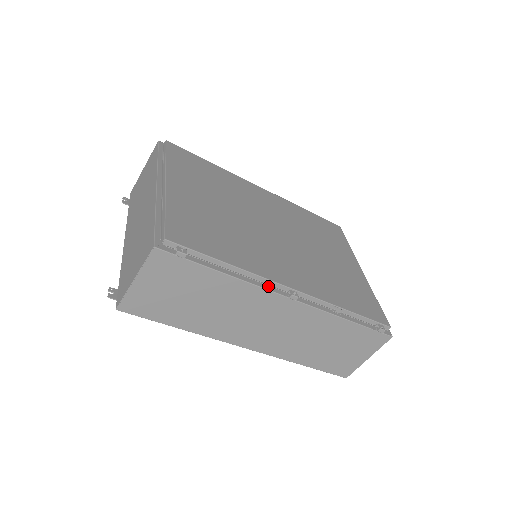
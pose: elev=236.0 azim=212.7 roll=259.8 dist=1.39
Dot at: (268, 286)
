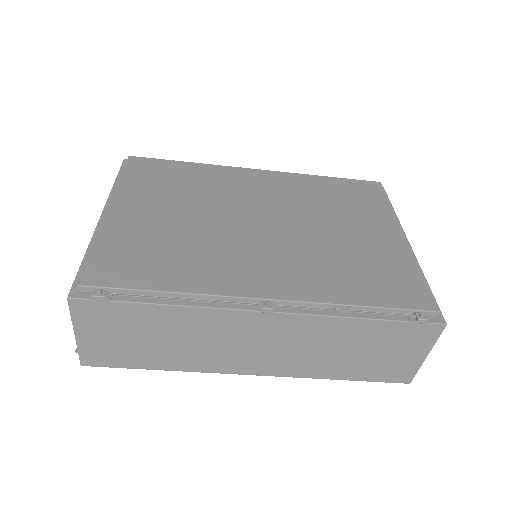
Dot at: (231, 304)
